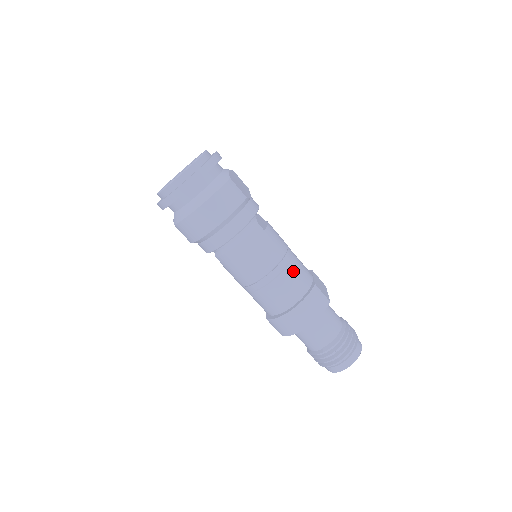
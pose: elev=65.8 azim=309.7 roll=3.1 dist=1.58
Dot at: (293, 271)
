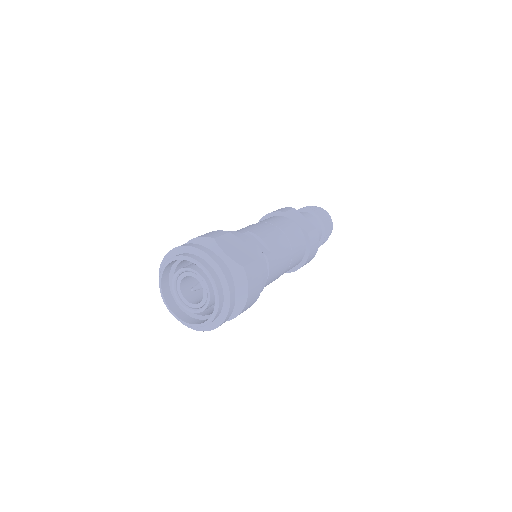
Dot at: (295, 246)
